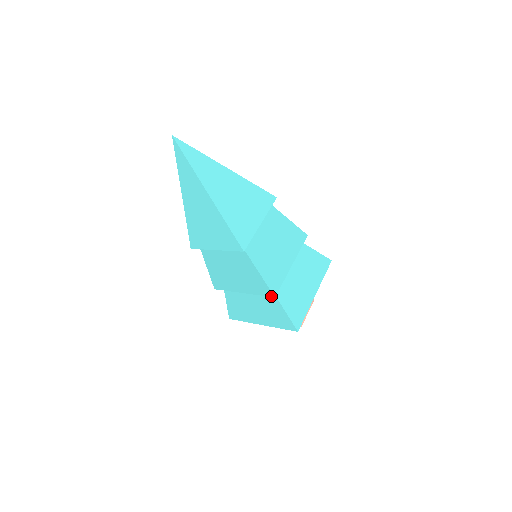
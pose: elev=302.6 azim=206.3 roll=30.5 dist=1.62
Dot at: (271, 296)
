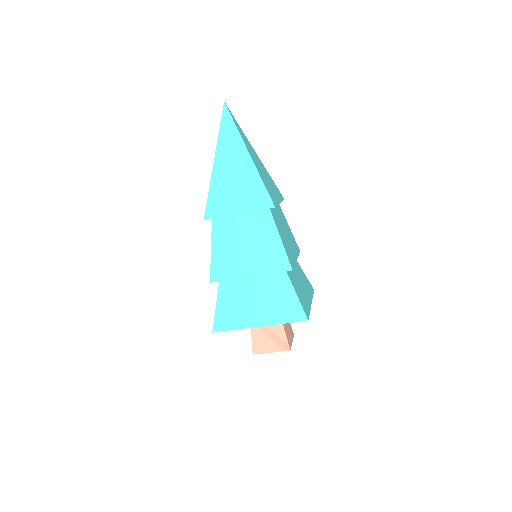
Dot at: (288, 270)
